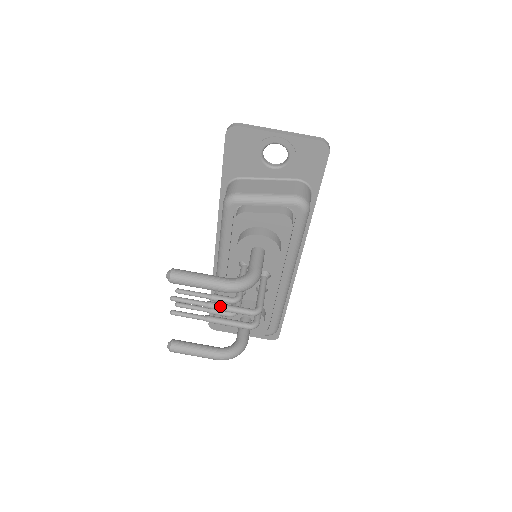
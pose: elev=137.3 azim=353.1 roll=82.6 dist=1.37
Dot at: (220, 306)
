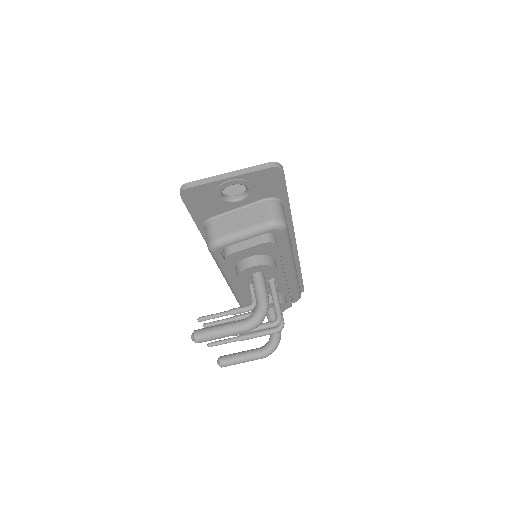
Dot at: occluded
